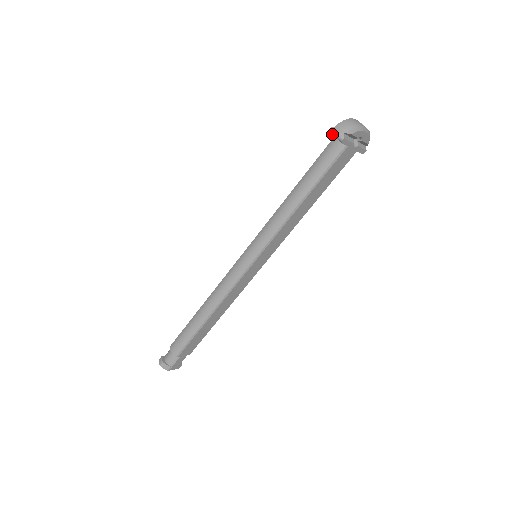
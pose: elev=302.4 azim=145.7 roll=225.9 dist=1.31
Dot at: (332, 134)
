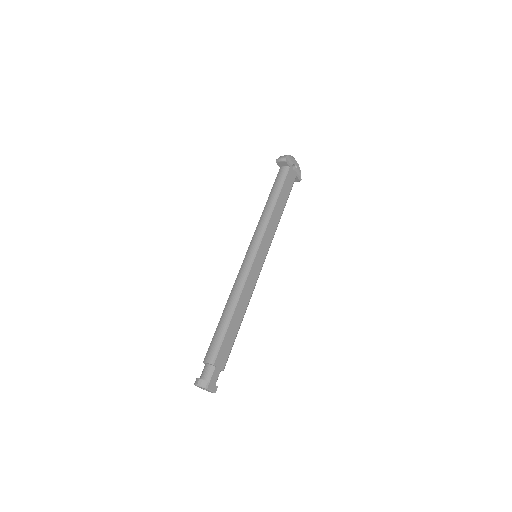
Dot at: (278, 161)
